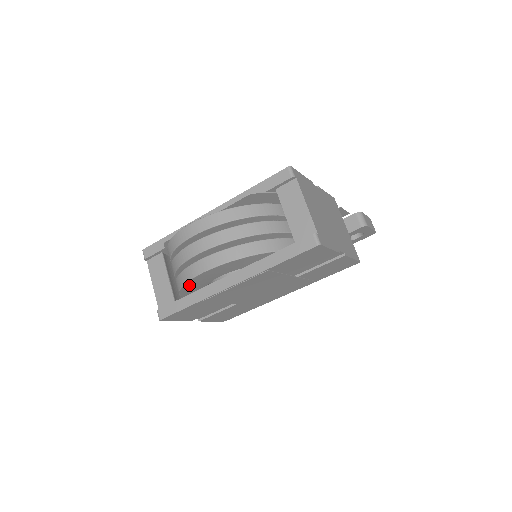
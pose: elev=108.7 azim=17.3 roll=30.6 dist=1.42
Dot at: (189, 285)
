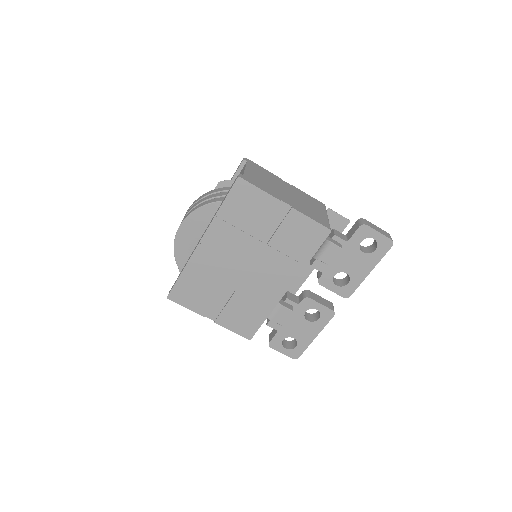
Dot at: (180, 255)
